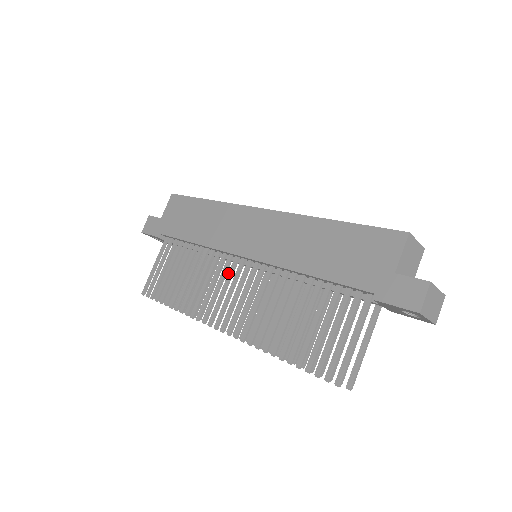
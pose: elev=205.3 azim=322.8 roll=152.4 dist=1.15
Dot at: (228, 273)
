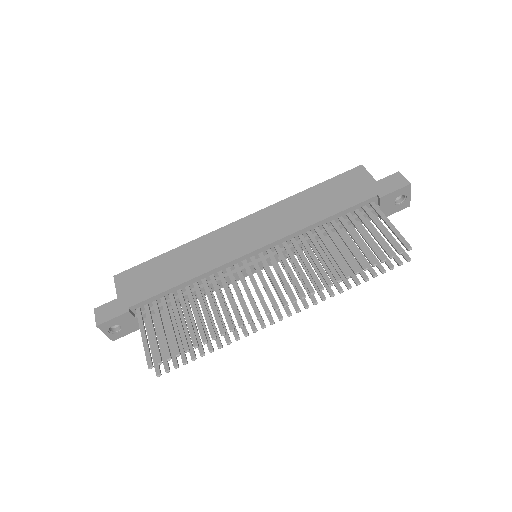
Dot at: (247, 273)
